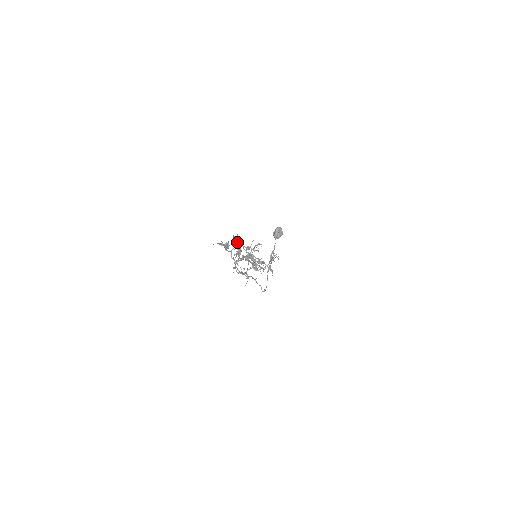
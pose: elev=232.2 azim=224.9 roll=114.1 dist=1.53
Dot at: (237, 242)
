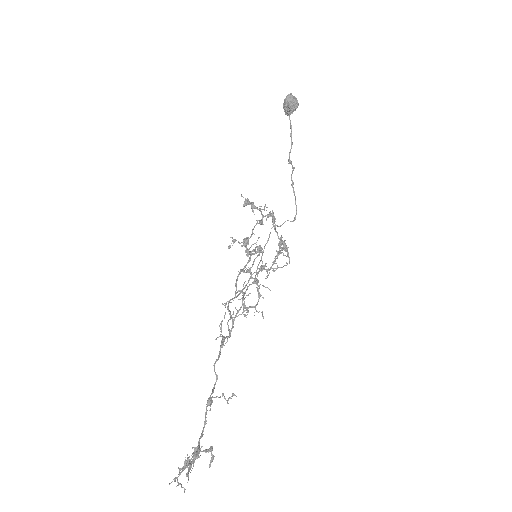
Dot at: (197, 455)
